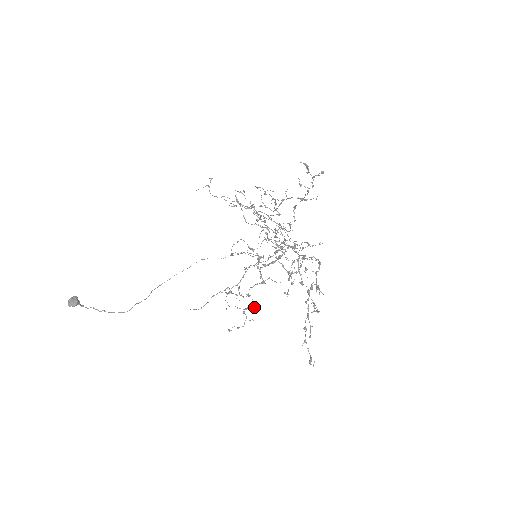
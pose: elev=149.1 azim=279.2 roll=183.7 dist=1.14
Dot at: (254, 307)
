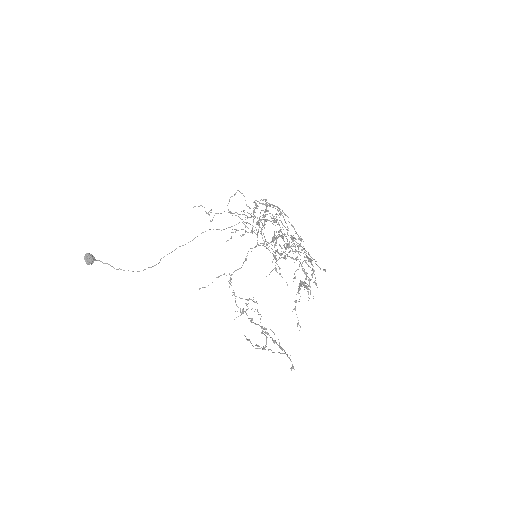
Dot at: (255, 302)
